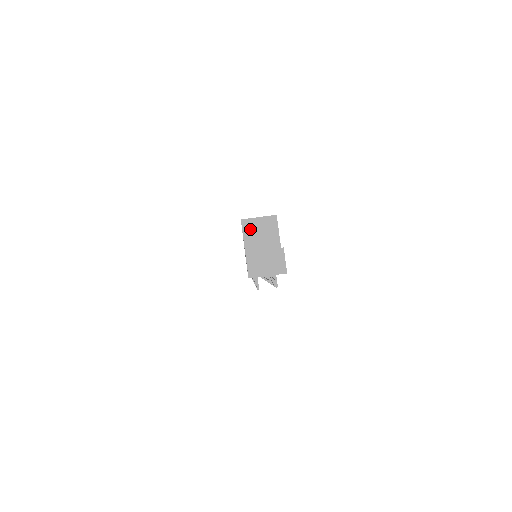
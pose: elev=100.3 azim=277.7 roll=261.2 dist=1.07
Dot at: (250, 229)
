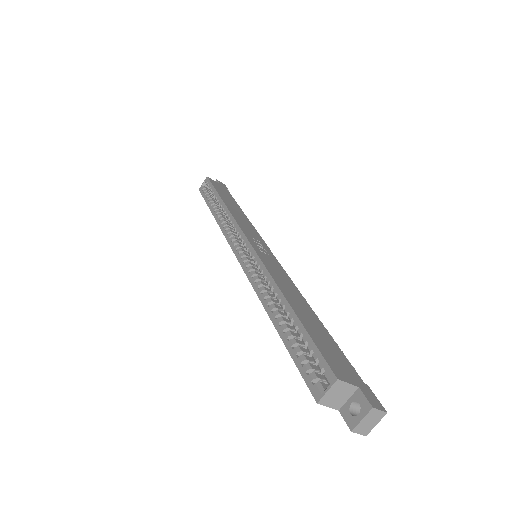
Dot at: (328, 401)
